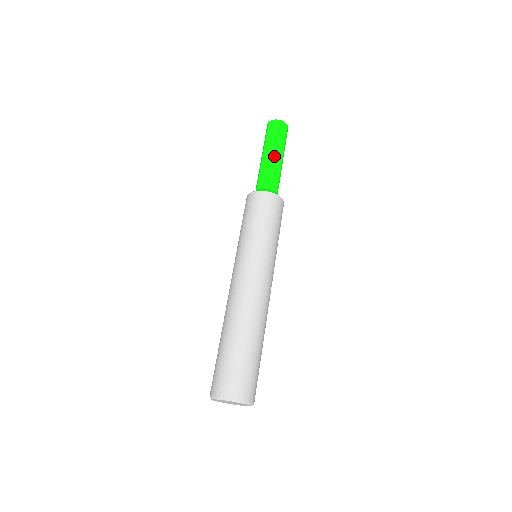
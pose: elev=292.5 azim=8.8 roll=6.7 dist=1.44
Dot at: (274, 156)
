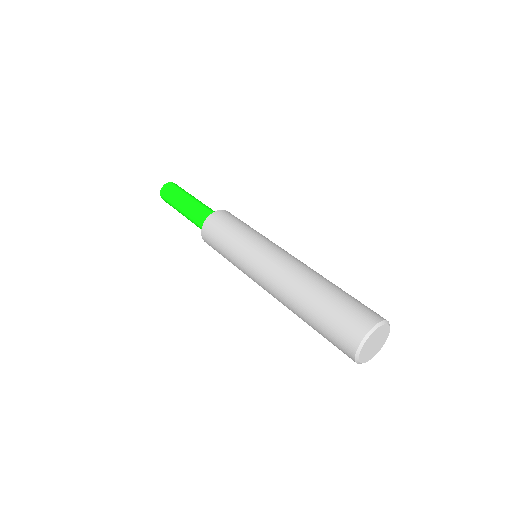
Dot at: (188, 200)
